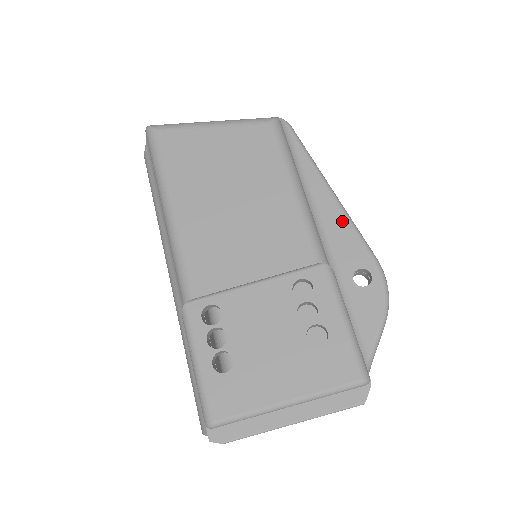
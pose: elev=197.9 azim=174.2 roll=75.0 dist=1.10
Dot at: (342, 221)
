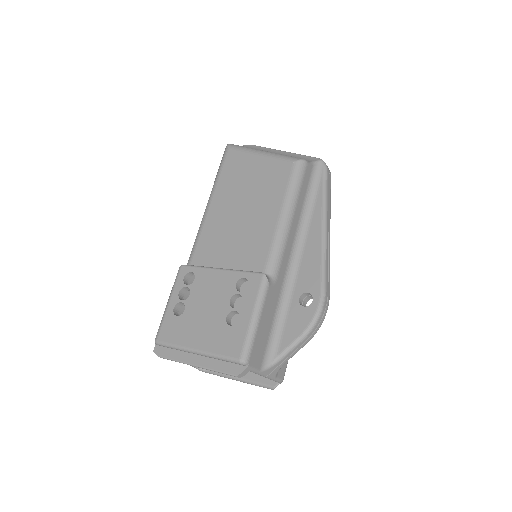
Dot at: (317, 253)
